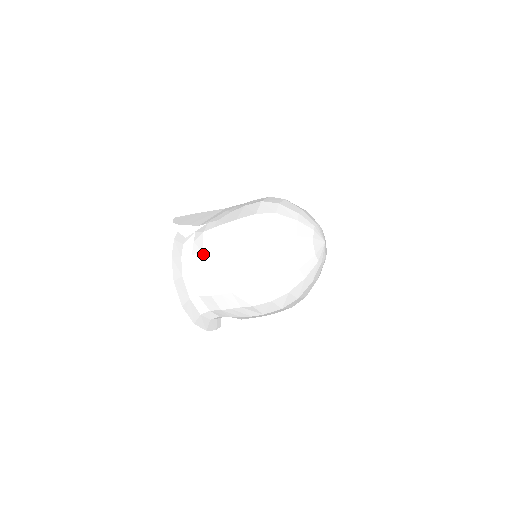
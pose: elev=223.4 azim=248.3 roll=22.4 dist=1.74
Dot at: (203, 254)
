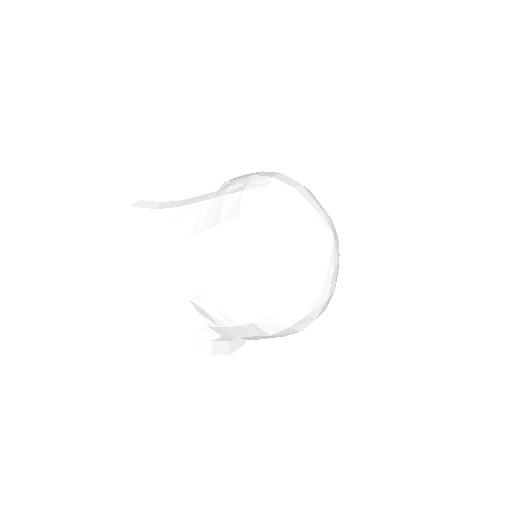
Dot at: (221, 328)
